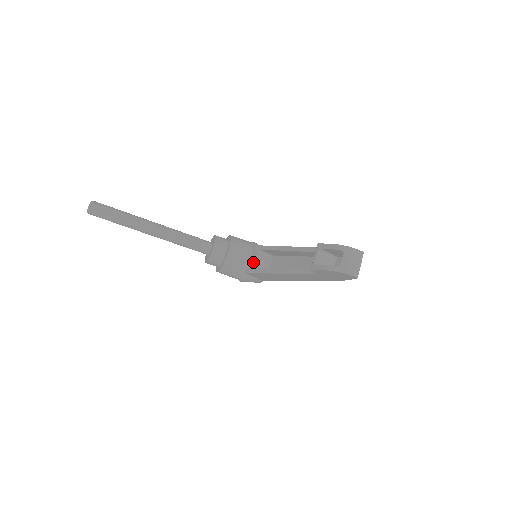
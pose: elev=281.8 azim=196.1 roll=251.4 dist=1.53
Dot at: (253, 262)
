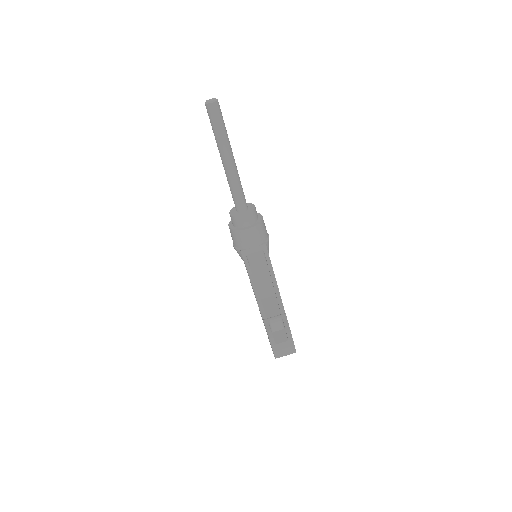
Dot at: (252, 252)
